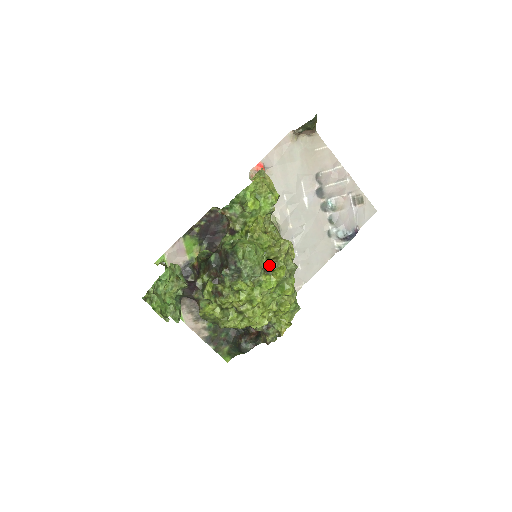
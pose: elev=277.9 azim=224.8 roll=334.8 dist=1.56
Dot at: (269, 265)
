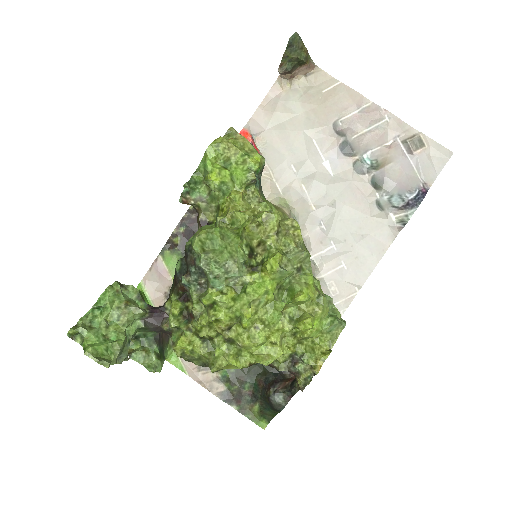
Dot at: (255, 257)
